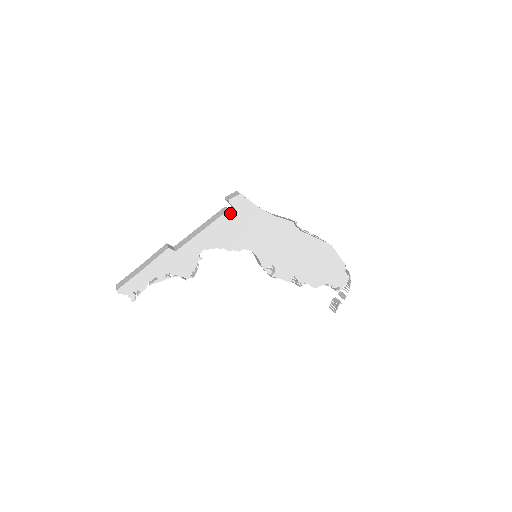
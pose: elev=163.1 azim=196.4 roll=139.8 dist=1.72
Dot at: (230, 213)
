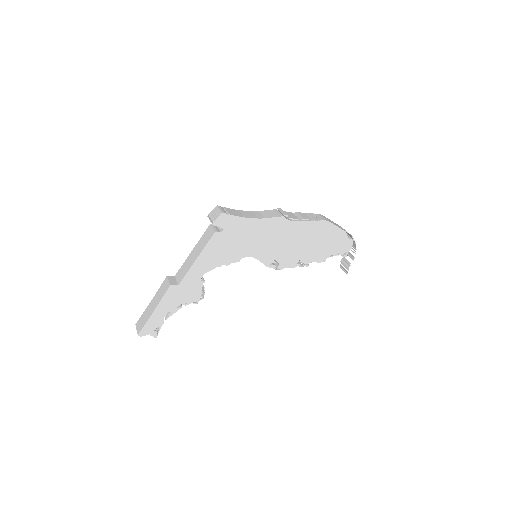
Dot at: (218, 234)
